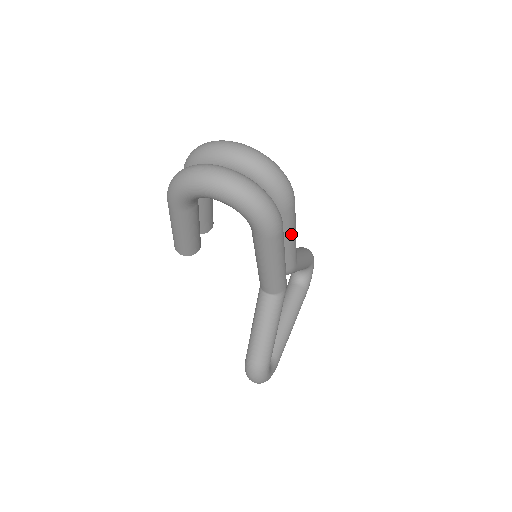
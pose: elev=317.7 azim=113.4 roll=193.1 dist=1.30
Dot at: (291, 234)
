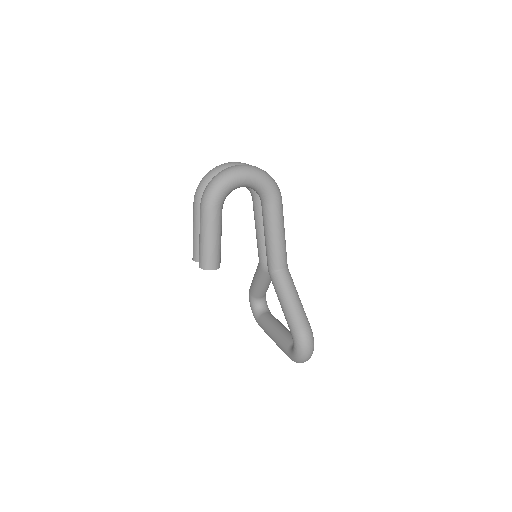
Dot at: occluded
